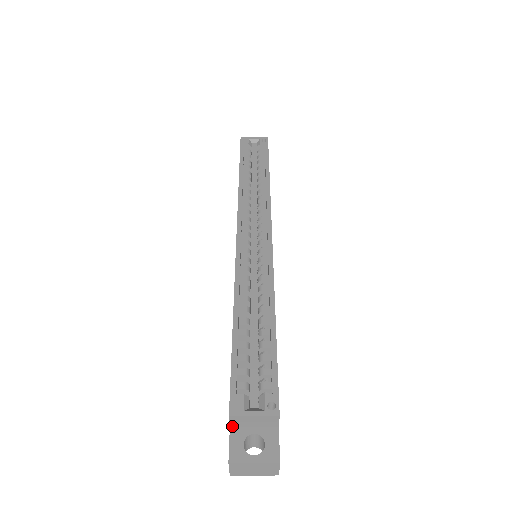
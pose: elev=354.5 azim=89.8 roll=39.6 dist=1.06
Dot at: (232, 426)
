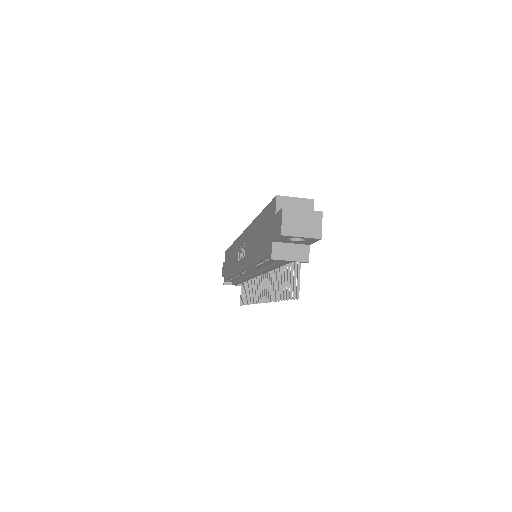
Dot at: occluded
